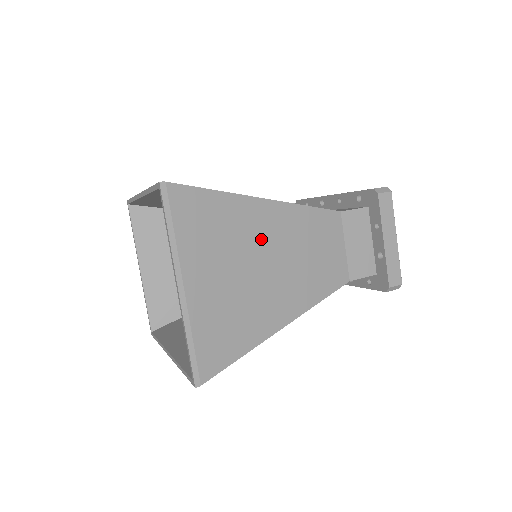
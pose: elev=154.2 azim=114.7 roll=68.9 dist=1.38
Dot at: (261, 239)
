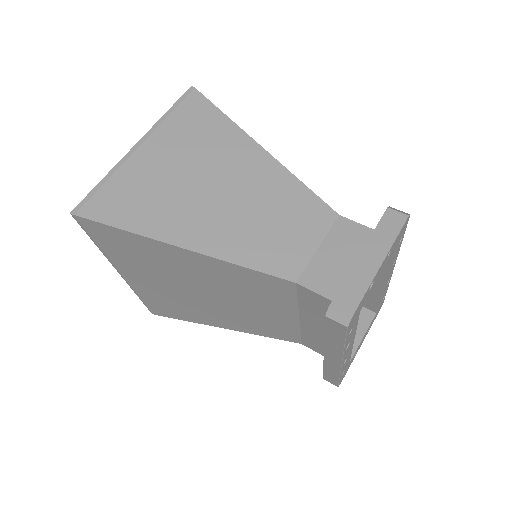
Dot at: (231, 169)
